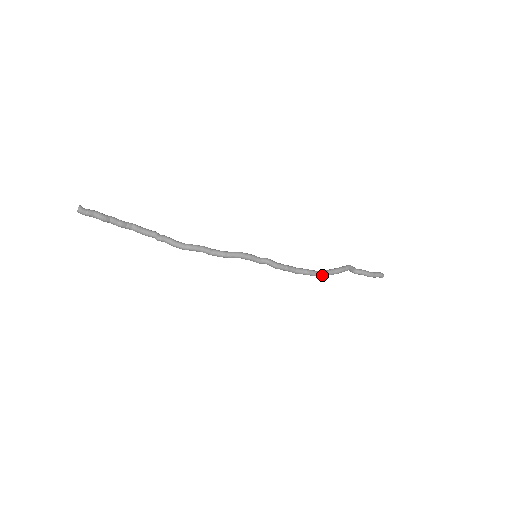
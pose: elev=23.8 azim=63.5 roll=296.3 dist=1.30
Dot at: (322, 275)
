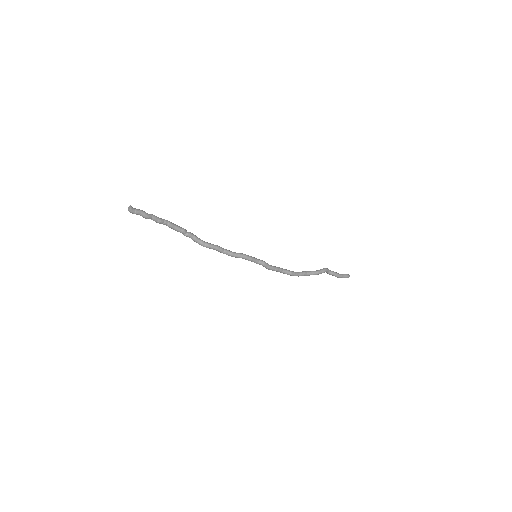
Dot at: occluded
